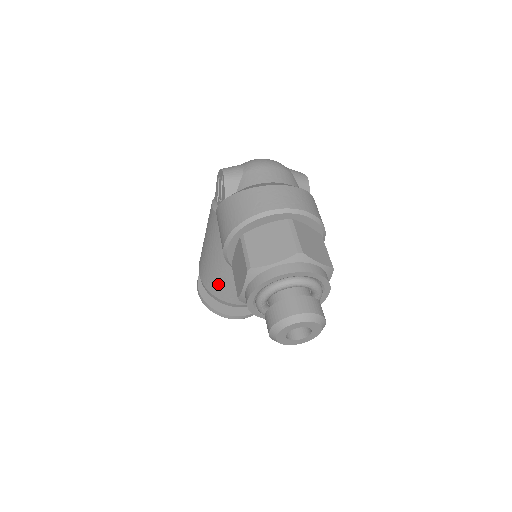
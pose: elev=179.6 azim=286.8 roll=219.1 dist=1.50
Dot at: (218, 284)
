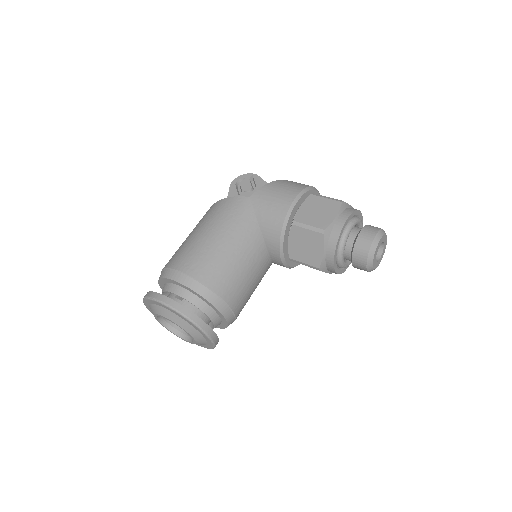
Dot at: (226, 272)
